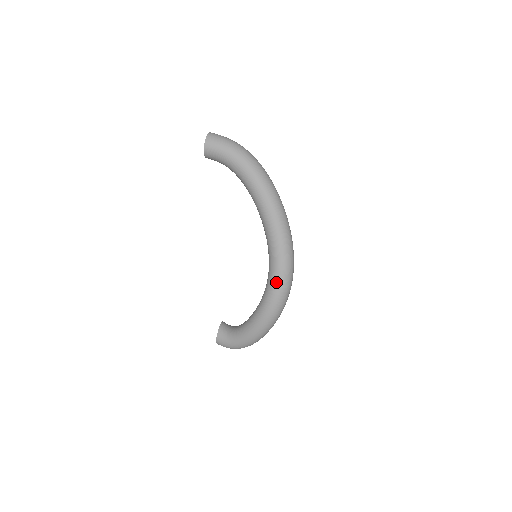
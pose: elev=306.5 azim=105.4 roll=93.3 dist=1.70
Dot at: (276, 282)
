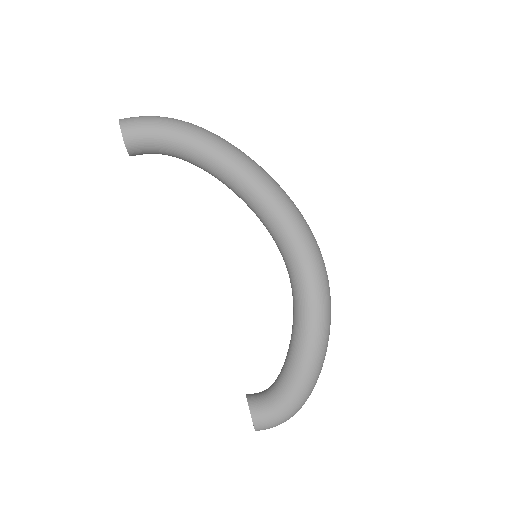
Dot at: (306, 266)
